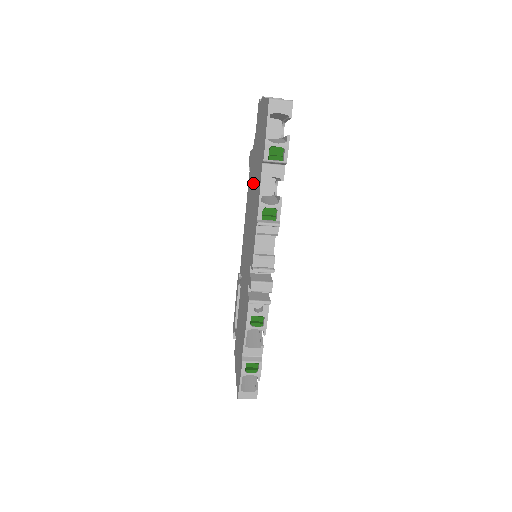
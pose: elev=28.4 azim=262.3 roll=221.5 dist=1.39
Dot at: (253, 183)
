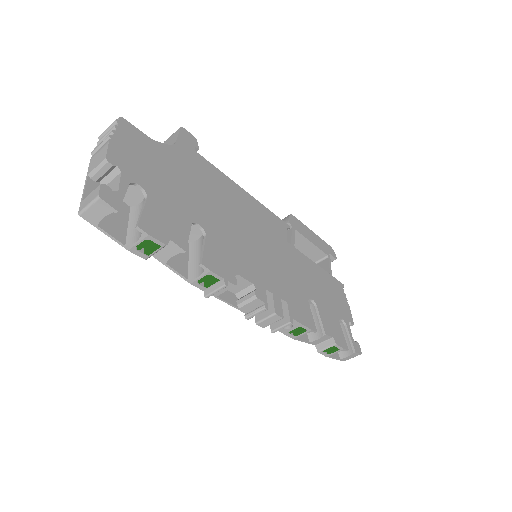
Dot at: occluded
